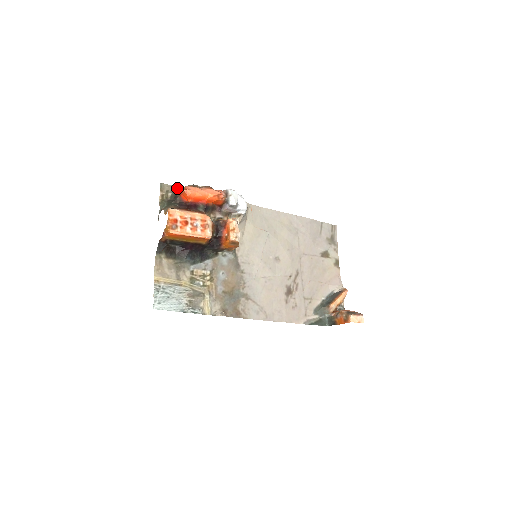
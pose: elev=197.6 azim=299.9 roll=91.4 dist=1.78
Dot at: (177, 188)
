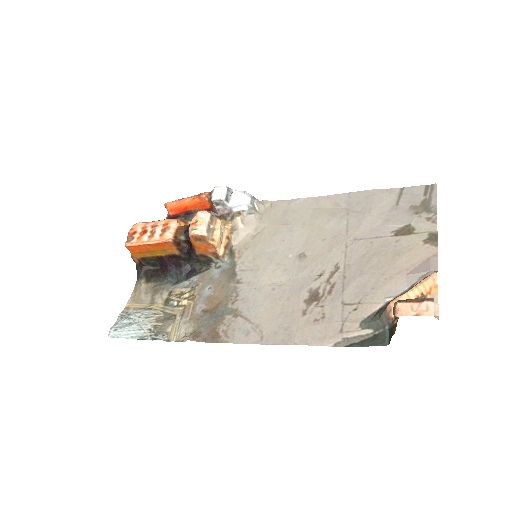
Dot at: occluded
